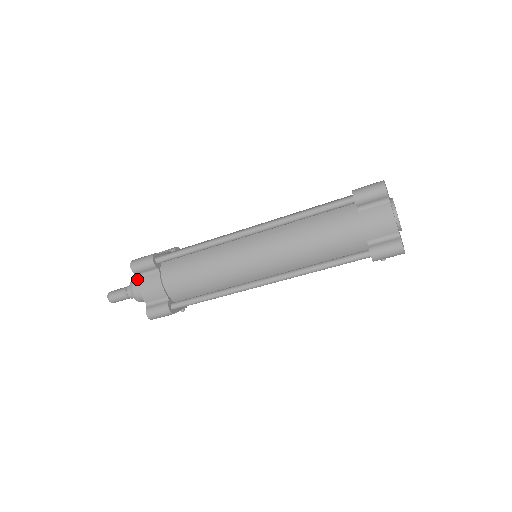
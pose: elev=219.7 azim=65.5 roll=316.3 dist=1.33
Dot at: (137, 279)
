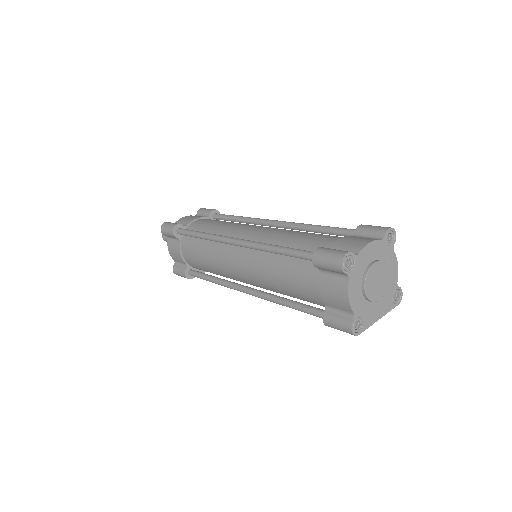
Dot at: (167, 240)
